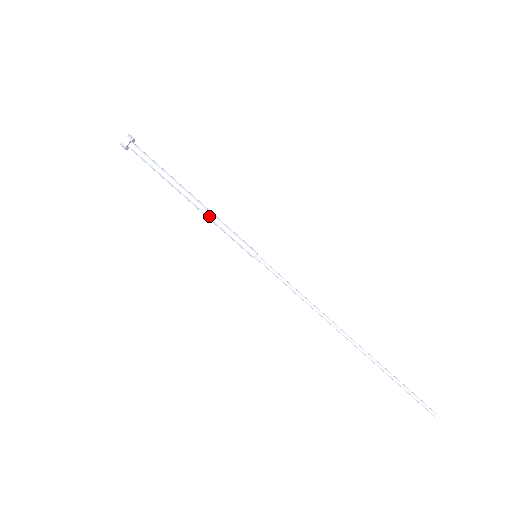
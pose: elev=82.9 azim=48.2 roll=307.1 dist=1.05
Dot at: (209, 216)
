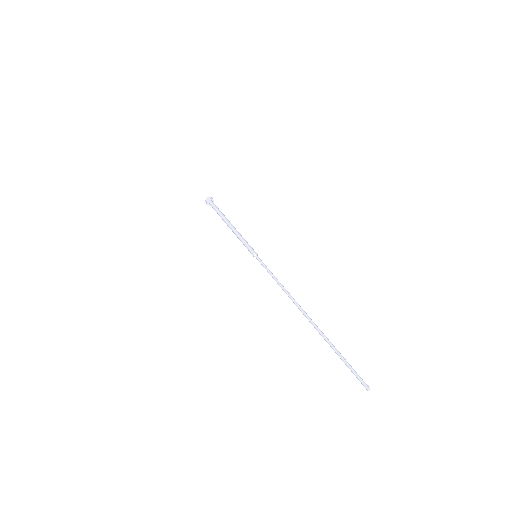
Dot at: (236, 233)
